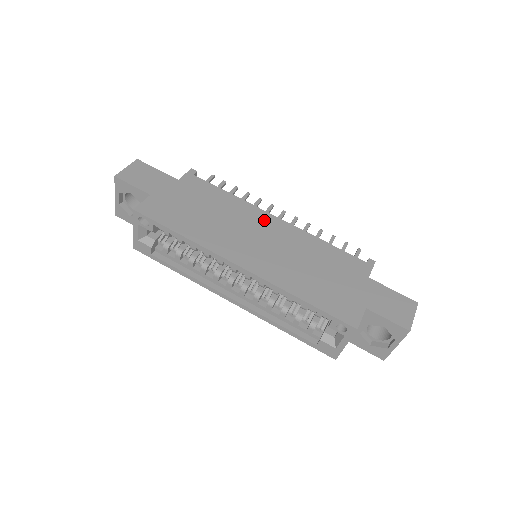
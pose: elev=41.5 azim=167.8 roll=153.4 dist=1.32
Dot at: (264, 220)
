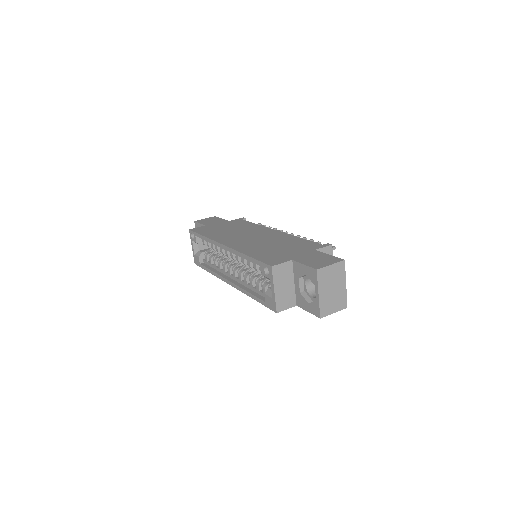
Dot at: (265, 231)
